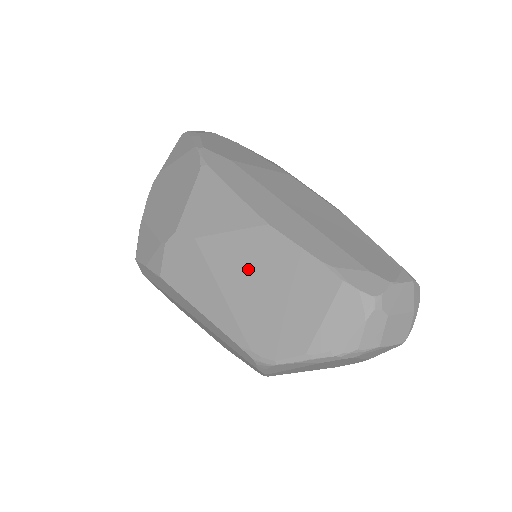
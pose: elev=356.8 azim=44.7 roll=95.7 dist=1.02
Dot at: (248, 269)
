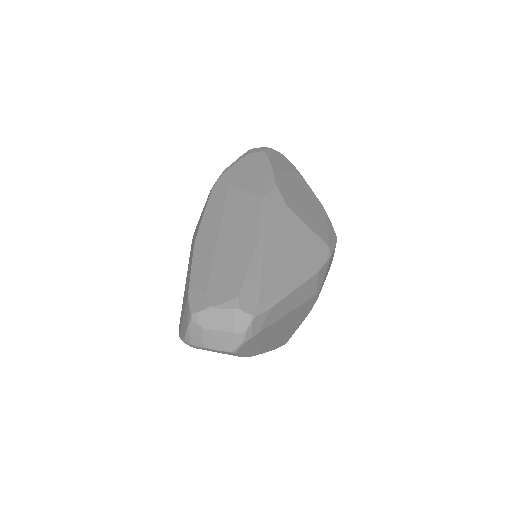
Dot at: (188, 271)
